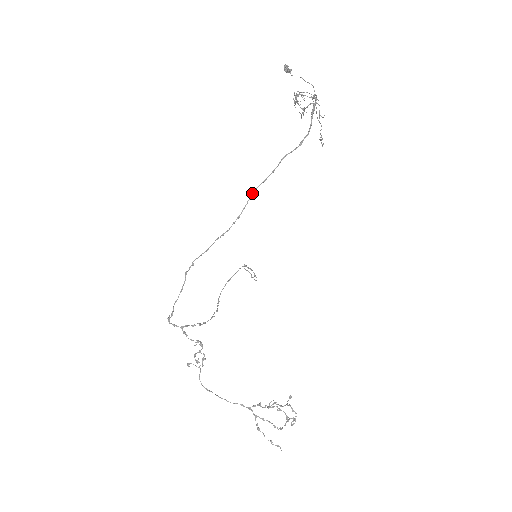
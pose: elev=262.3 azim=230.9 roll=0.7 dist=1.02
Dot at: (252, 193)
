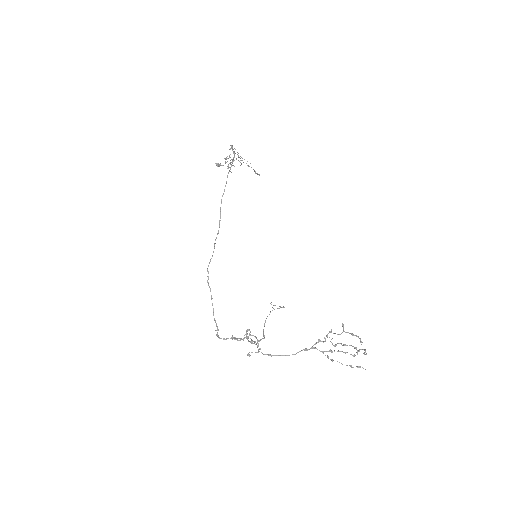
Dot at: occluded
